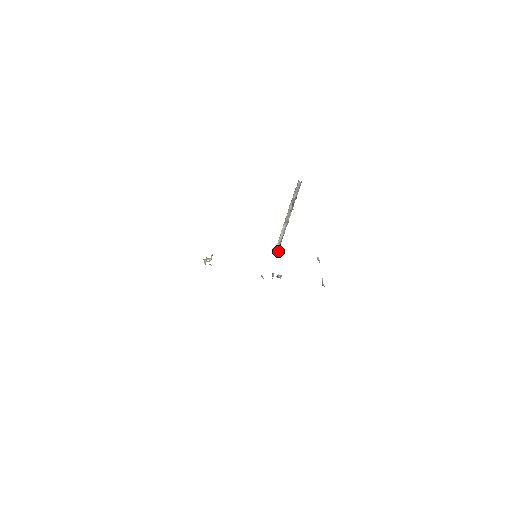
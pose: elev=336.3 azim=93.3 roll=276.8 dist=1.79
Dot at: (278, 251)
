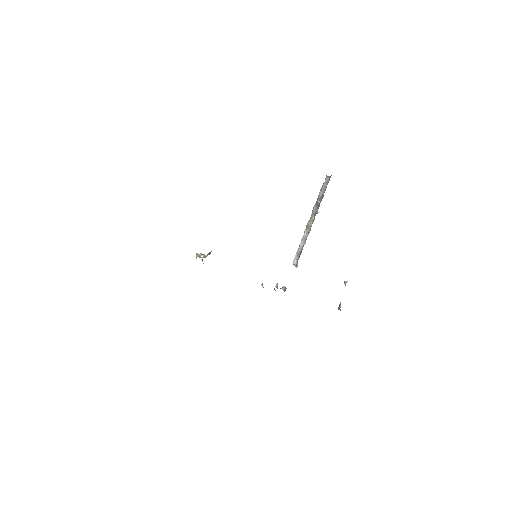
Dot at: (295, 264)
